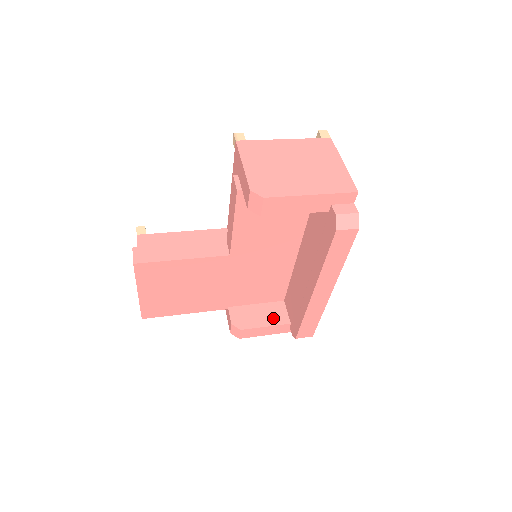
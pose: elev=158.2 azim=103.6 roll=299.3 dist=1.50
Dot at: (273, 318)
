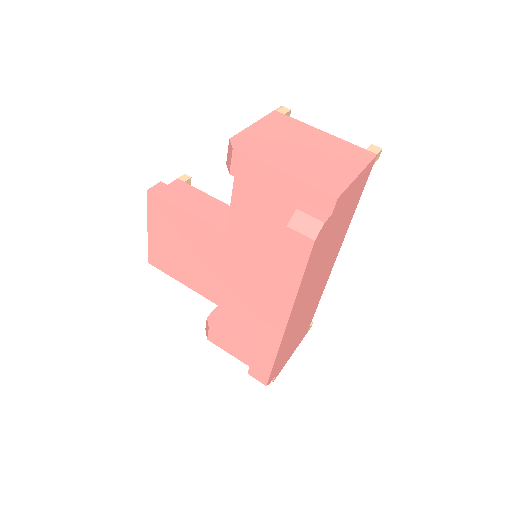
Dot at: (248, 342)
